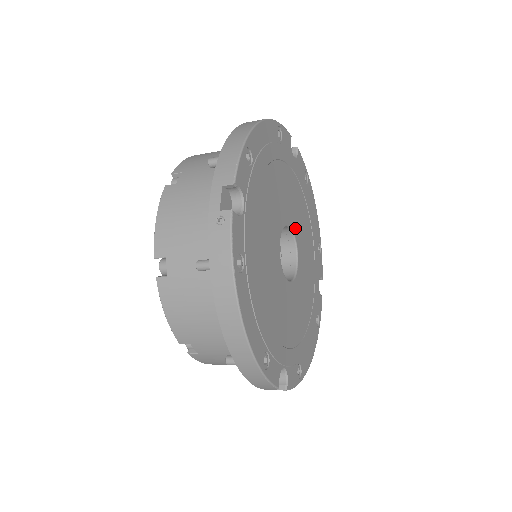
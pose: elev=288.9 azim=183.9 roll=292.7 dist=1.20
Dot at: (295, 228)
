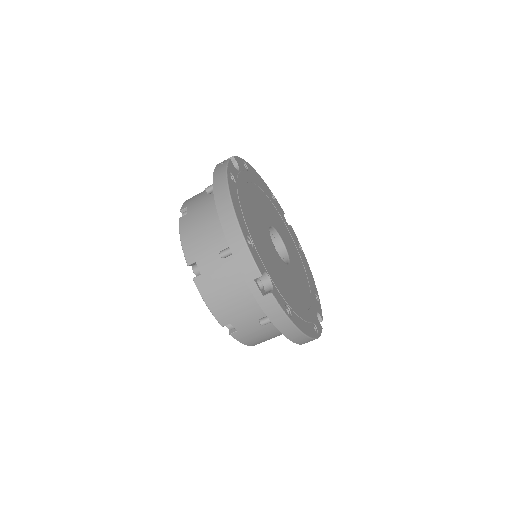
Dot at: (287, 246)
